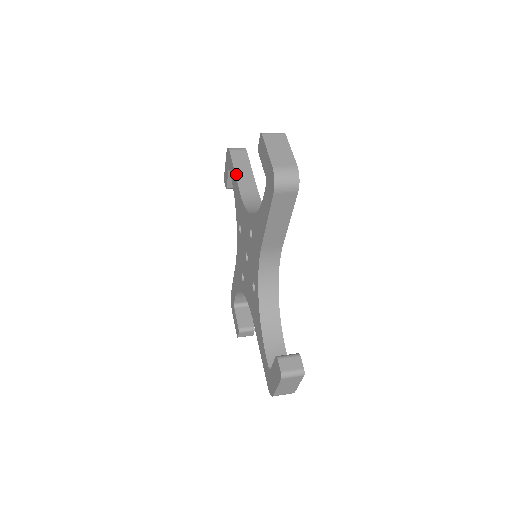
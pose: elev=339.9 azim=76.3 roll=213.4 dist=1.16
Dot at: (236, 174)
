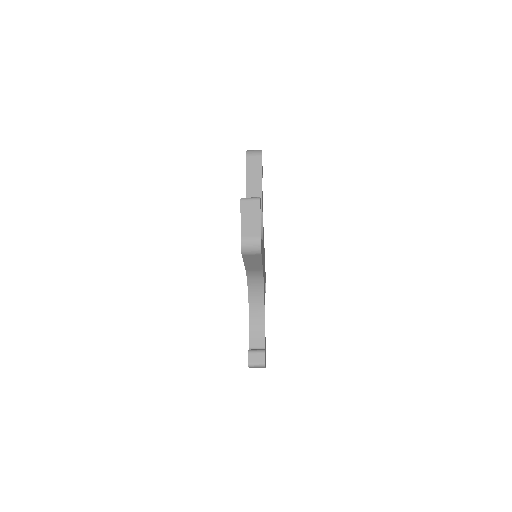
Dot at: occluded
